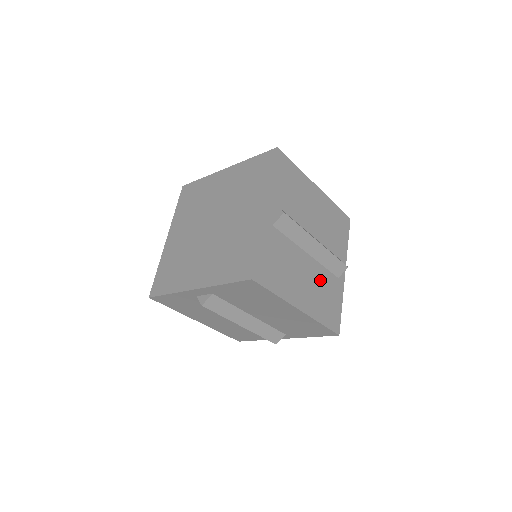
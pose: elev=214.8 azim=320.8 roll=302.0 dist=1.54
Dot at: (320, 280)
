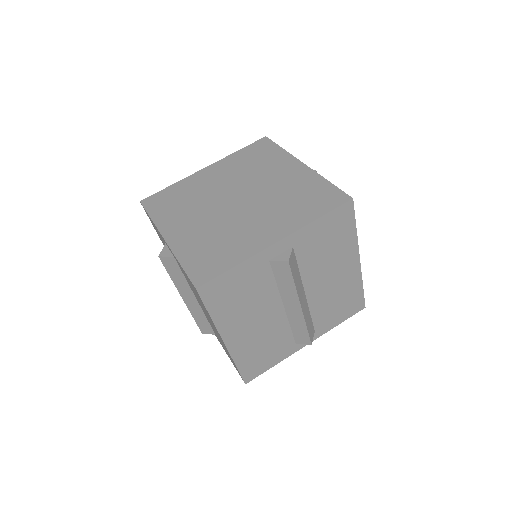
Dot at: occluded
